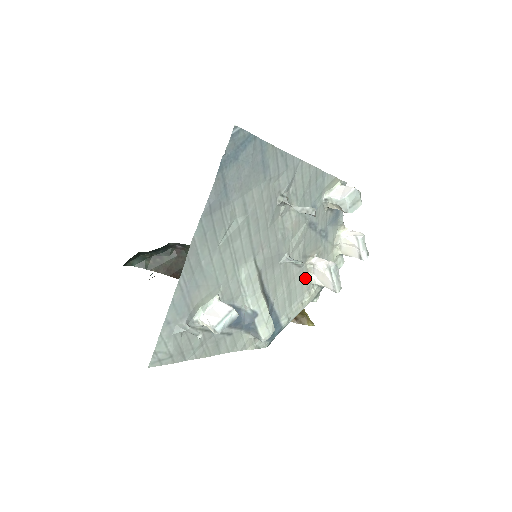
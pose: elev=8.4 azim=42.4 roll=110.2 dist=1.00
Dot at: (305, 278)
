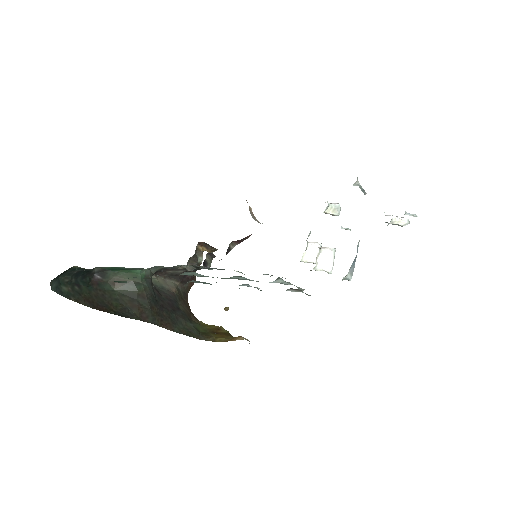
Dot at: occluded
